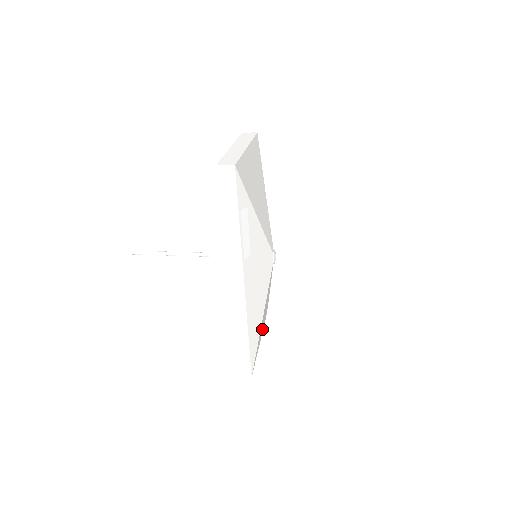
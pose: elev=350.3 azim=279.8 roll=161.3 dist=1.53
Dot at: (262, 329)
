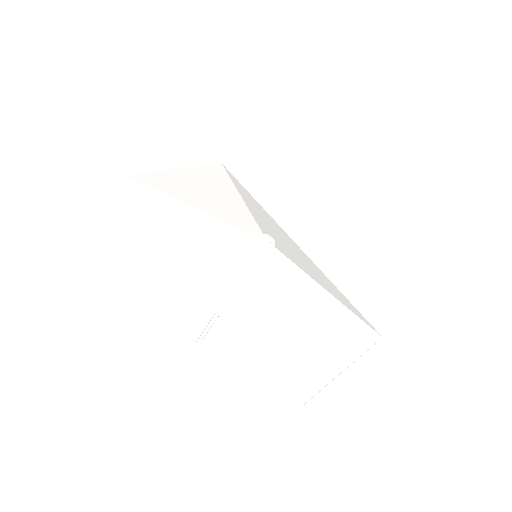
Dot at: (343, 346)
